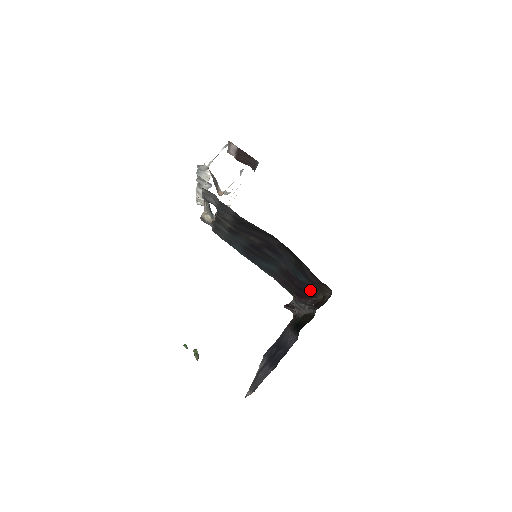
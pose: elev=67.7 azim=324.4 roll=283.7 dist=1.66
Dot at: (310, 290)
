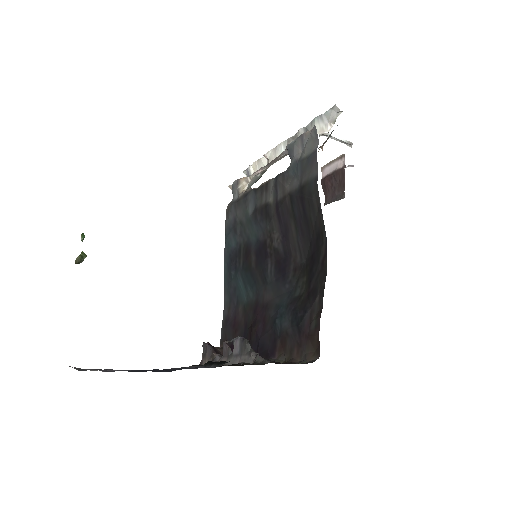
Dot at: (271, 345)
